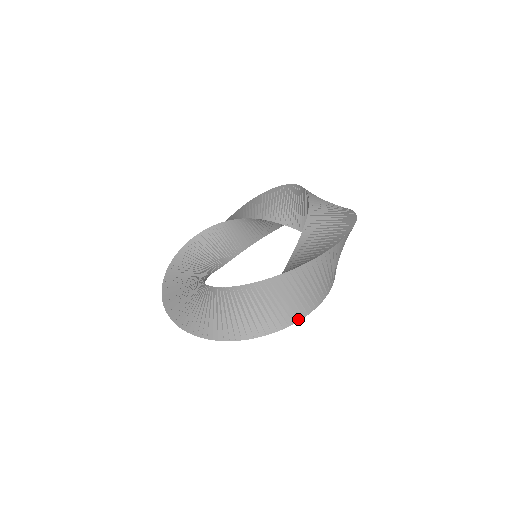
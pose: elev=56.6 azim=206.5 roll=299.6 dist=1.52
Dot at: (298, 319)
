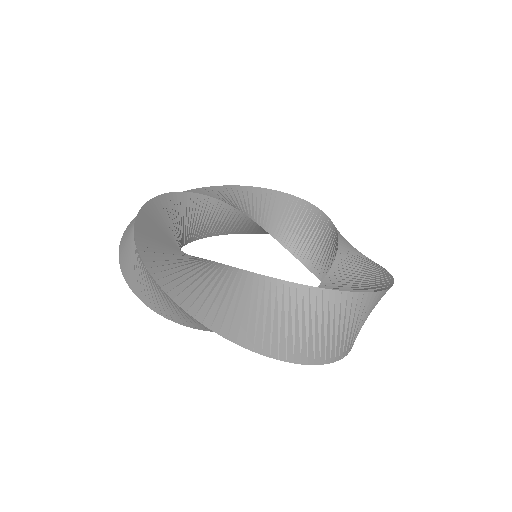
Dot at: (346, 354)
